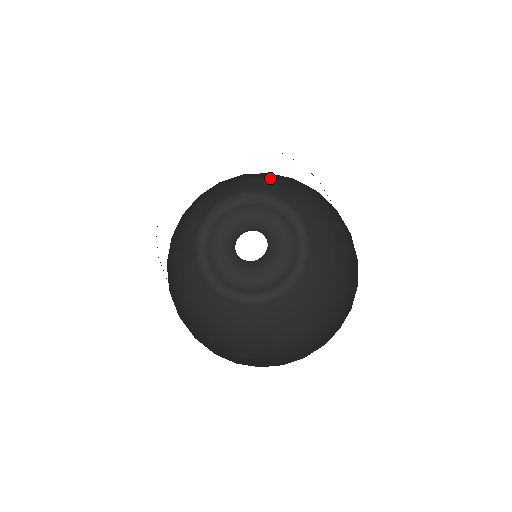
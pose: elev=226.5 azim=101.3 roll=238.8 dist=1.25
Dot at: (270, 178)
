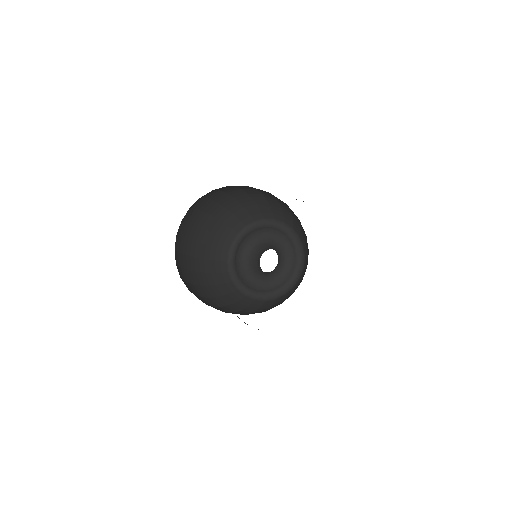
Dot at: (245, 203)
